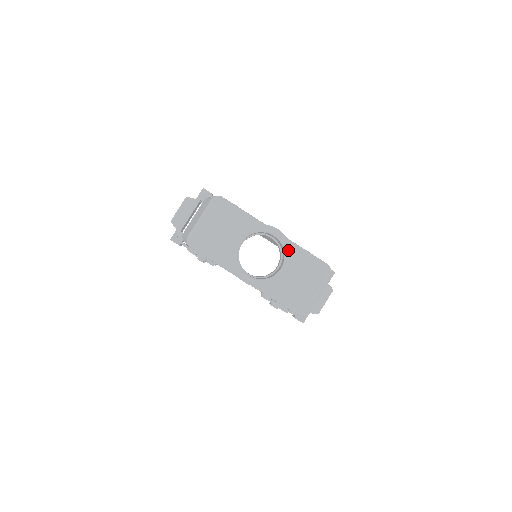
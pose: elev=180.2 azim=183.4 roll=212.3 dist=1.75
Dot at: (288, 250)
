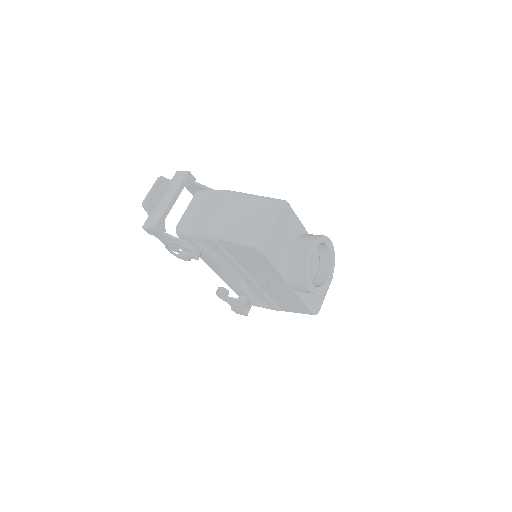
Dot at: (333, 260)
